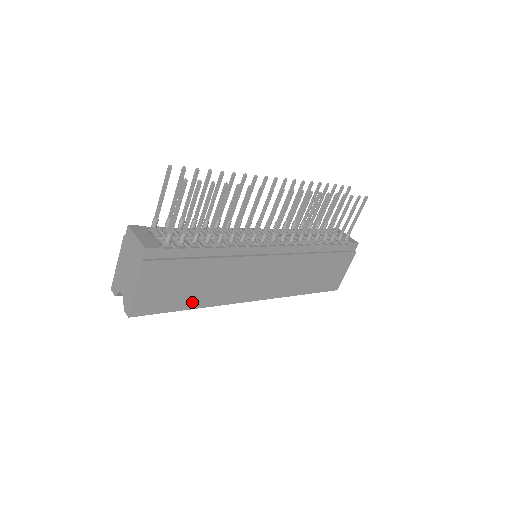
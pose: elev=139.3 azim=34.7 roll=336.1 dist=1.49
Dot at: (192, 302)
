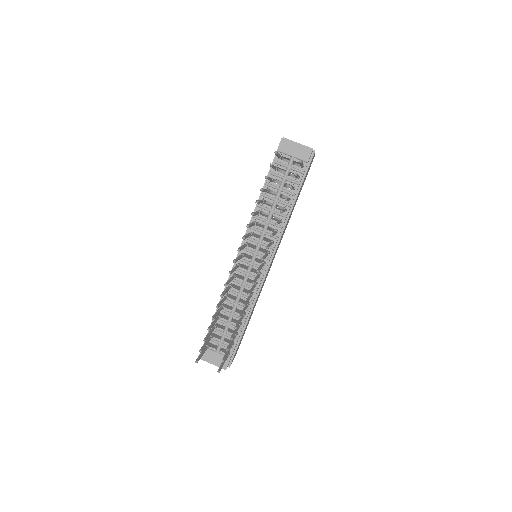
Dot at: occluded
